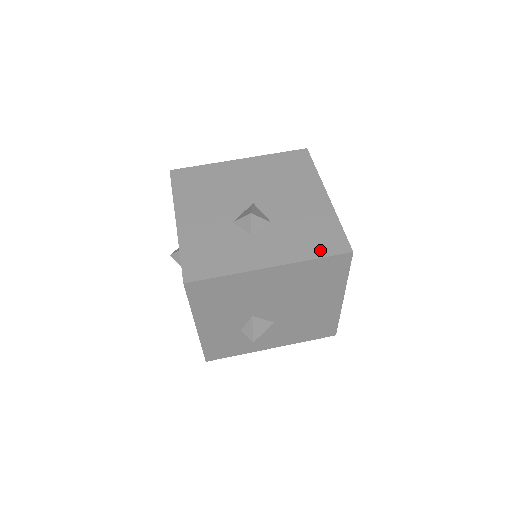
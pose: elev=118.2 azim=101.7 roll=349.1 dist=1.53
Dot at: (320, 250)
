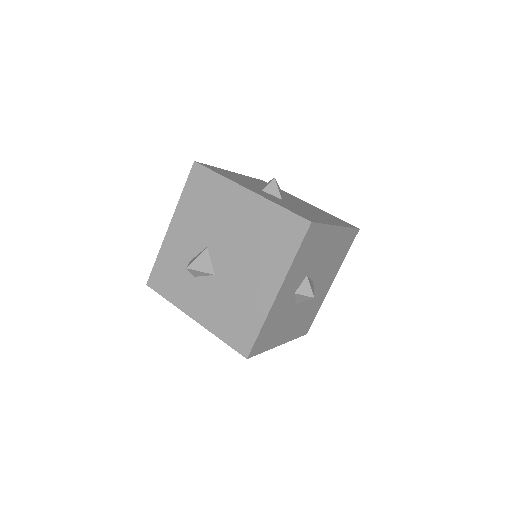
Dot at: (291, 210)
